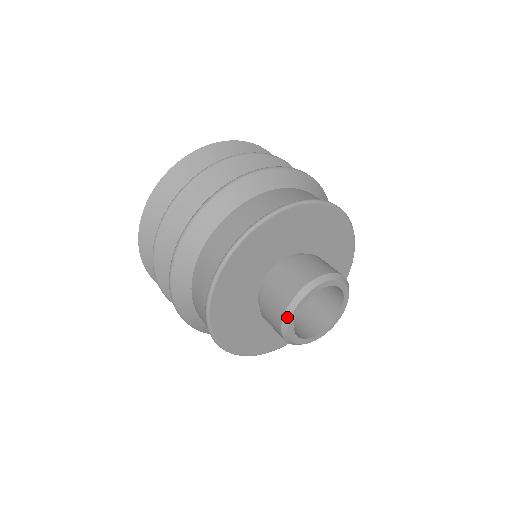
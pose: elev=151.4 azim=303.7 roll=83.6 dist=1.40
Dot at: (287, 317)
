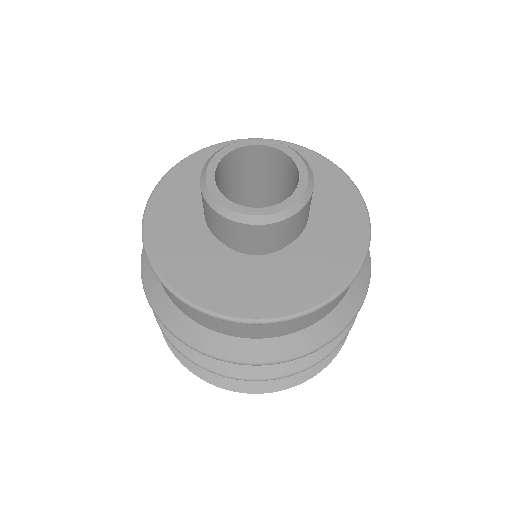
Dot at: (205, 167)
